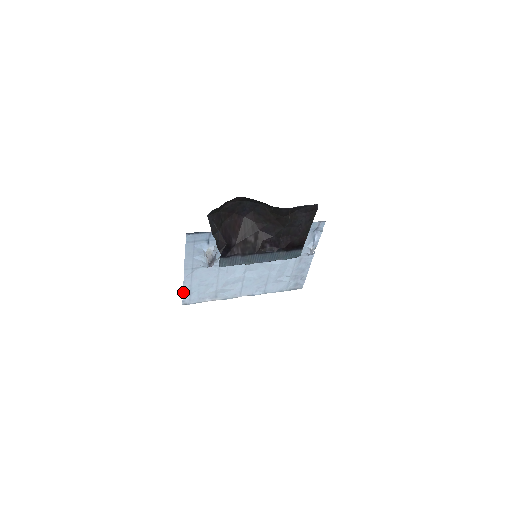
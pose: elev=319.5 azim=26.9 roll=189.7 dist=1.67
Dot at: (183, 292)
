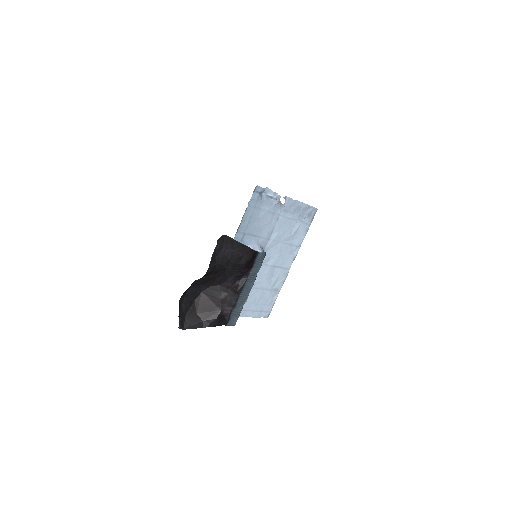
Dot at: (256, 317)
